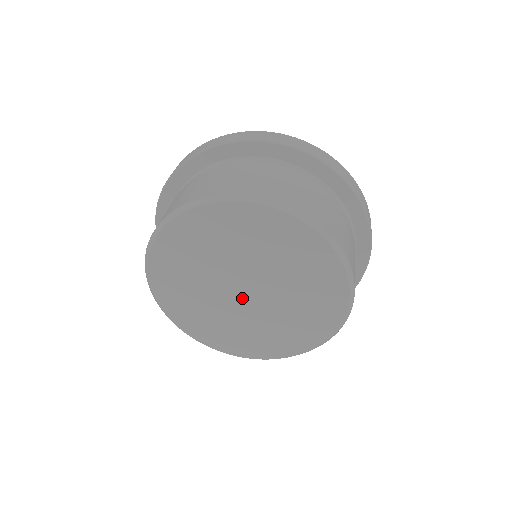
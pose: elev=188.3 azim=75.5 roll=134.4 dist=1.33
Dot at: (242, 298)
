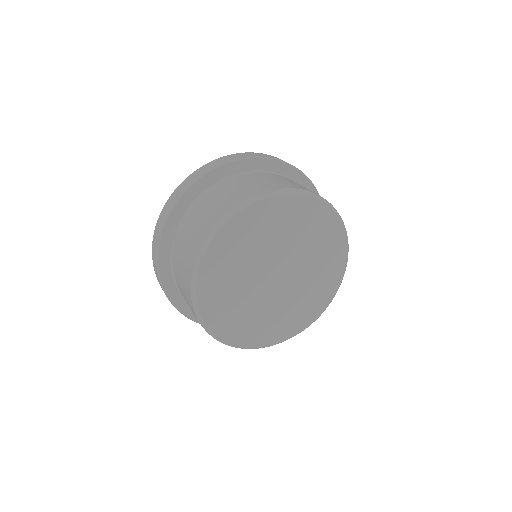
Dot at: (270, 282)
